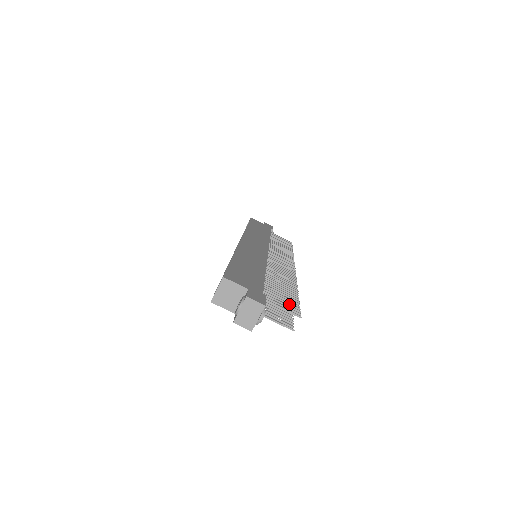
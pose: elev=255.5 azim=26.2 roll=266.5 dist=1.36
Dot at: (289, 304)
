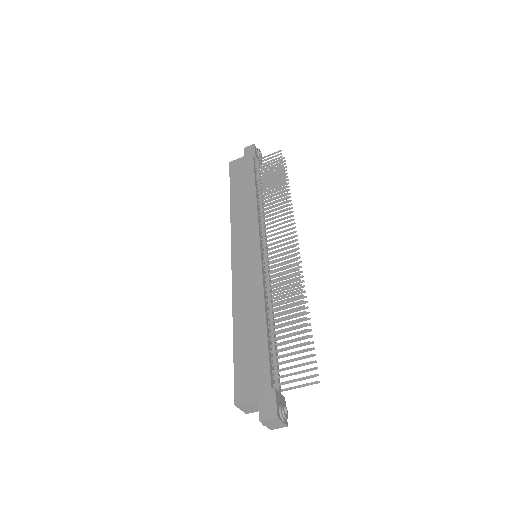
Dot at: occluded
